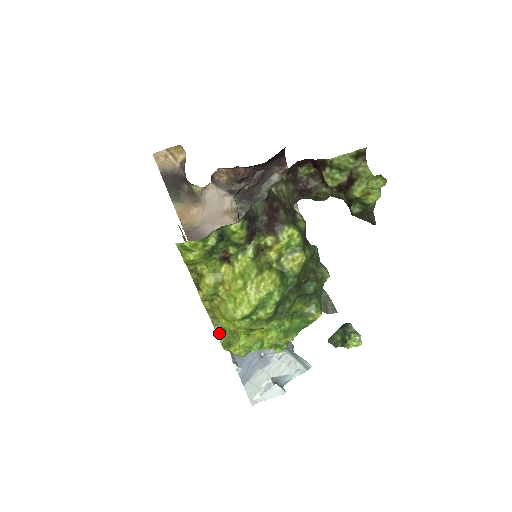
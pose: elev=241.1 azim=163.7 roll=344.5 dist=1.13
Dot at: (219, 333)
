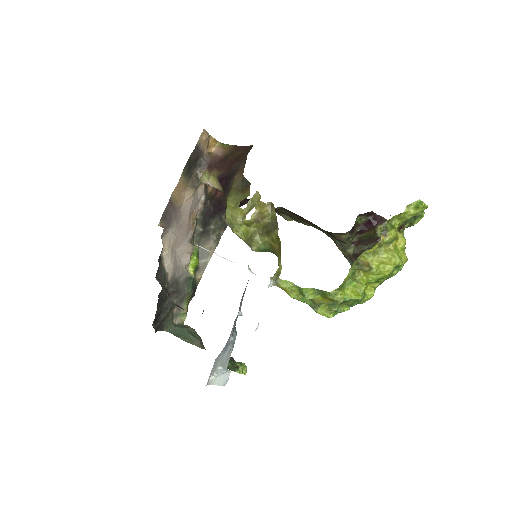
Dot at: (349, 274)
